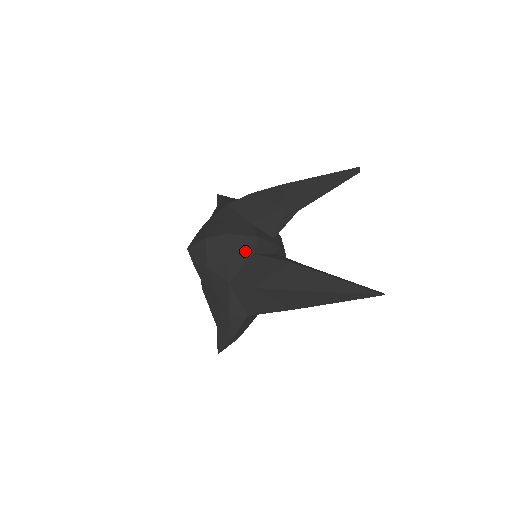
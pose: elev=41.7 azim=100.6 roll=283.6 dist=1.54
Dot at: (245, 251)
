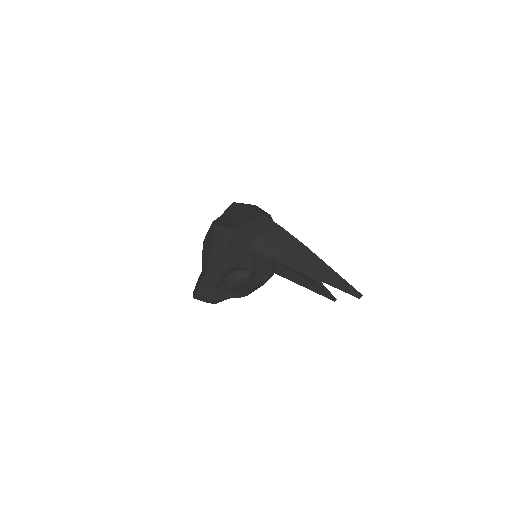
Dot at: occluded
